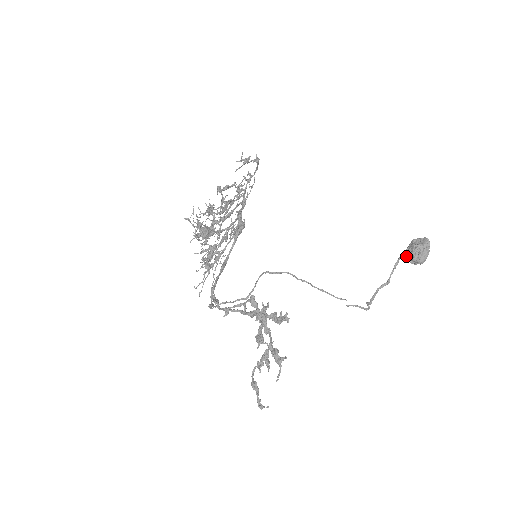
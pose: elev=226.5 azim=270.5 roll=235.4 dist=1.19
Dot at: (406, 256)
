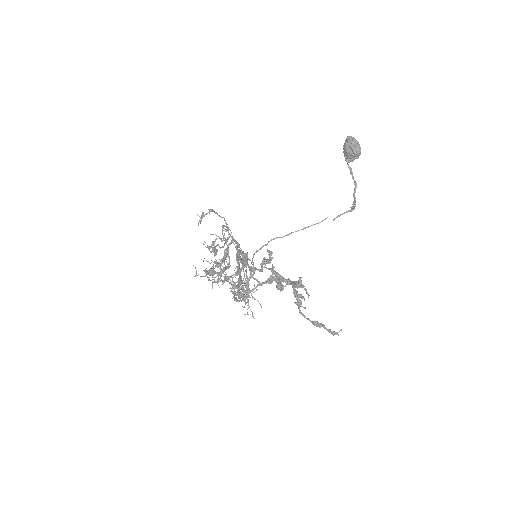
Dot at: (348, 159)
